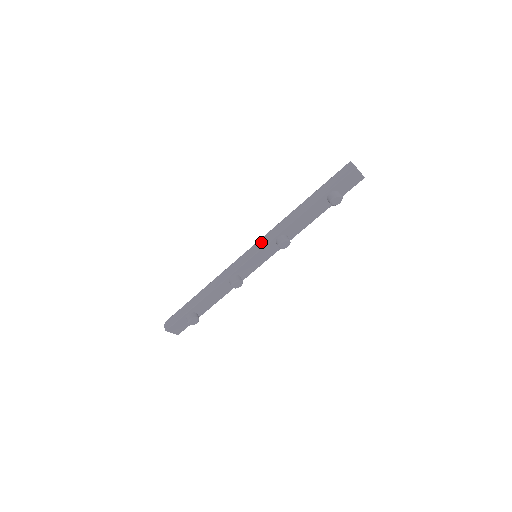
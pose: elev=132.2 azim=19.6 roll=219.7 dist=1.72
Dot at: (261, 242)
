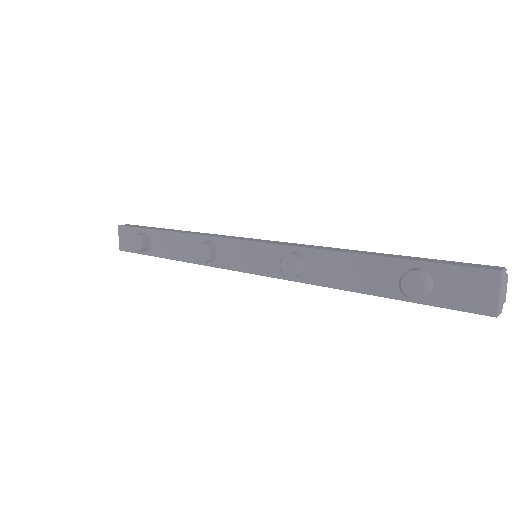
Dot at: (278, 241)
